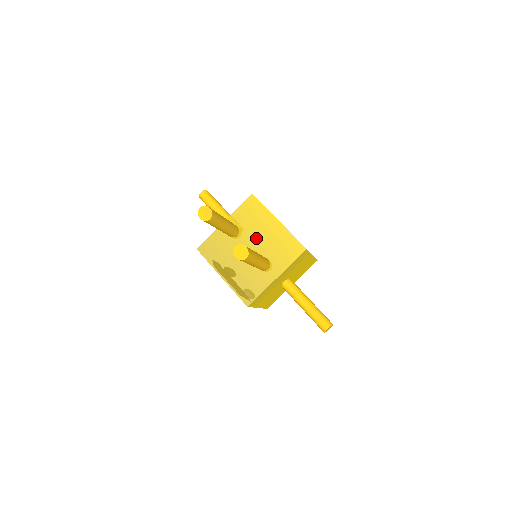
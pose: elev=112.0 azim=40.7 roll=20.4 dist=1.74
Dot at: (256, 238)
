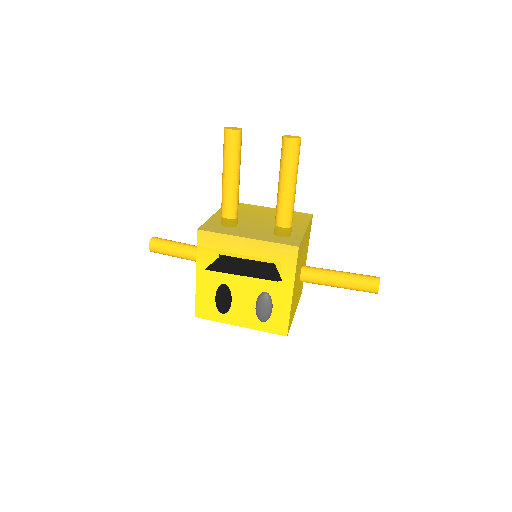
Dot at: (259, 216)
